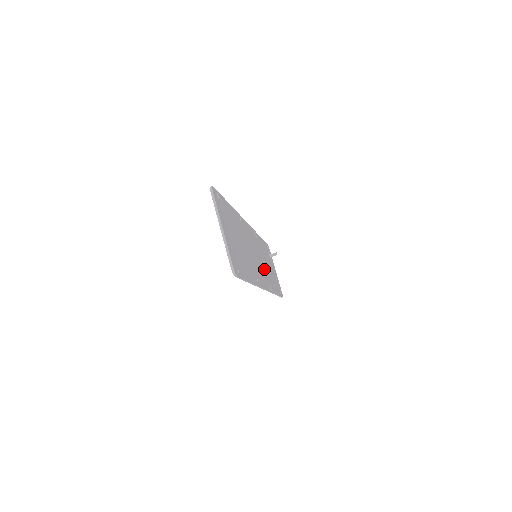
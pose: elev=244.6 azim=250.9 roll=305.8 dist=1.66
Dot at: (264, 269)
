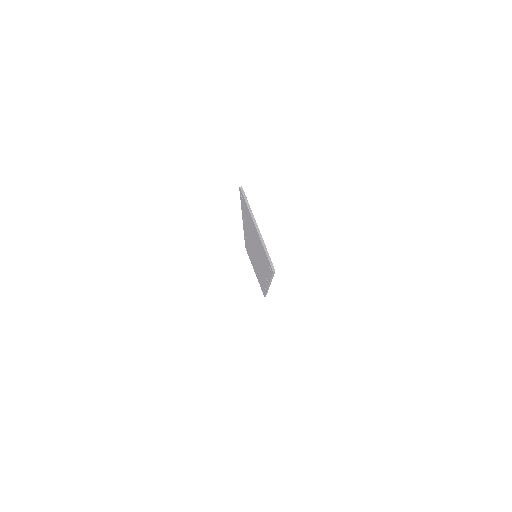
Dot at: occluded
